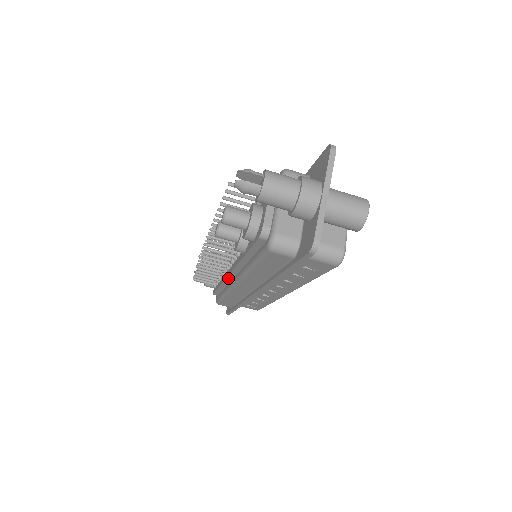
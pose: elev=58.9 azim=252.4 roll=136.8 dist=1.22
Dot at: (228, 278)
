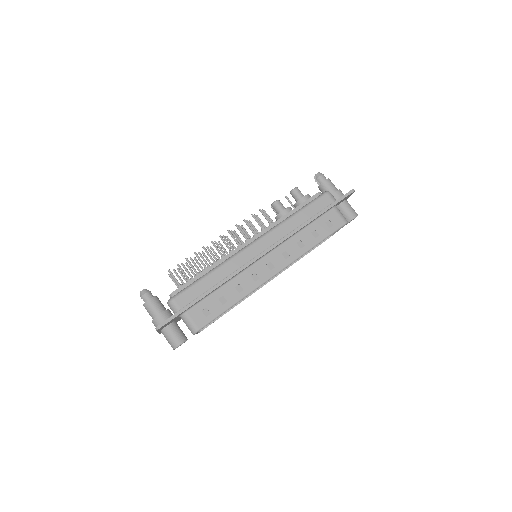
Dot at: (240, 248)
